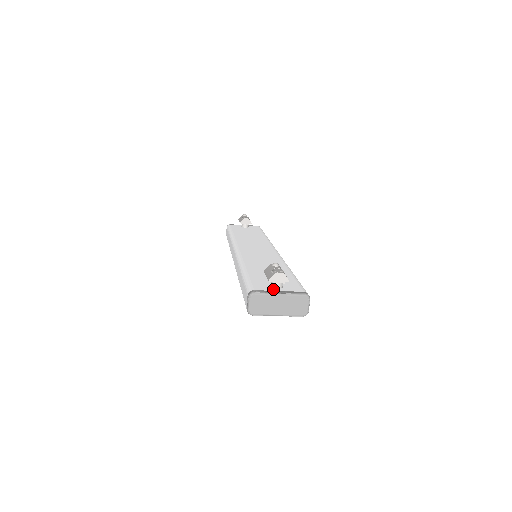
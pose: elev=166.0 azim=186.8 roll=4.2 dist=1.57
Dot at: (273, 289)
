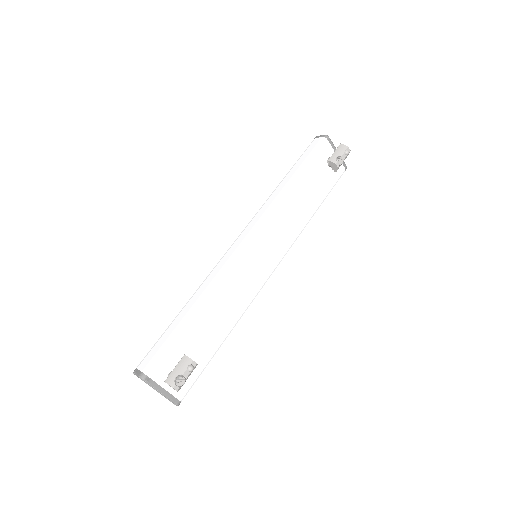
Dot at: (164, 383)
